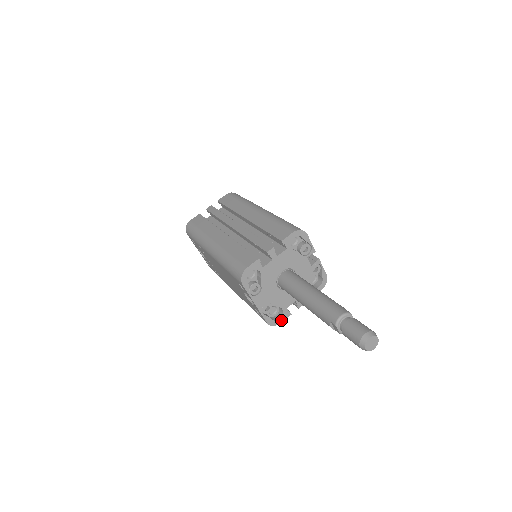
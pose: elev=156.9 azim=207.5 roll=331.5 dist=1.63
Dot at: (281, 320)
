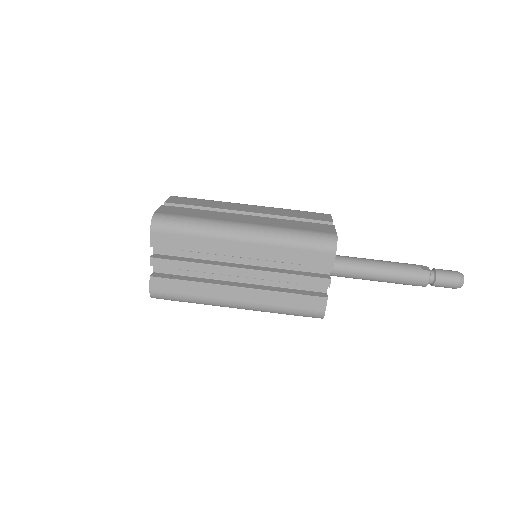
Dot at: occluded
